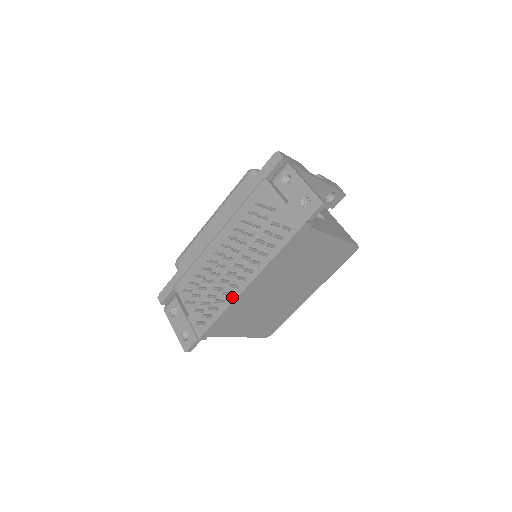
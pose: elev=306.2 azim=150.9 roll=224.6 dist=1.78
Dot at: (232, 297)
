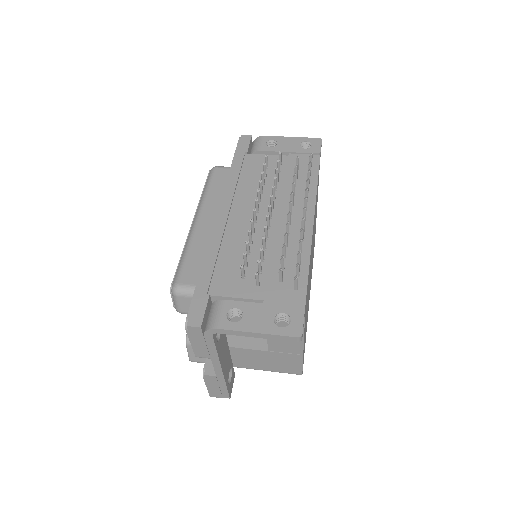
Dot at: (306, 241)
